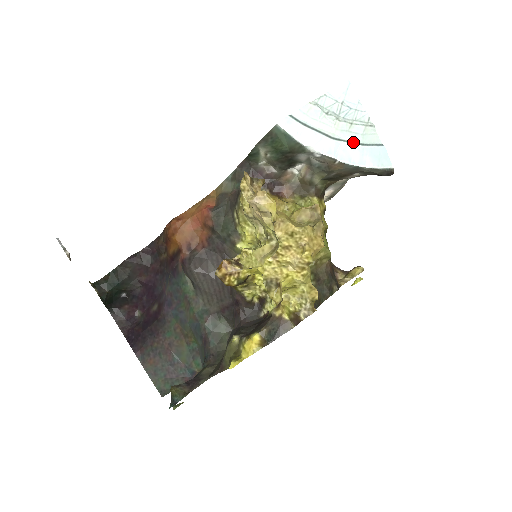
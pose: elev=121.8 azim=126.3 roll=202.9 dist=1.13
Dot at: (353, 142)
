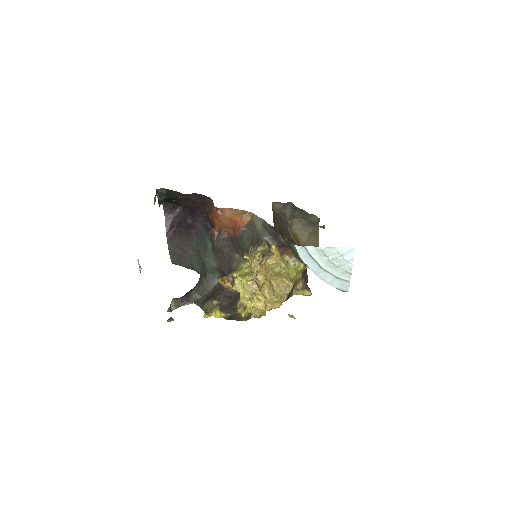
Dot at: (333, 274)
